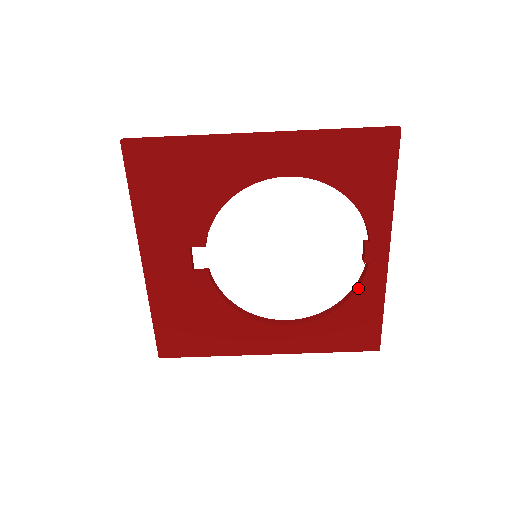
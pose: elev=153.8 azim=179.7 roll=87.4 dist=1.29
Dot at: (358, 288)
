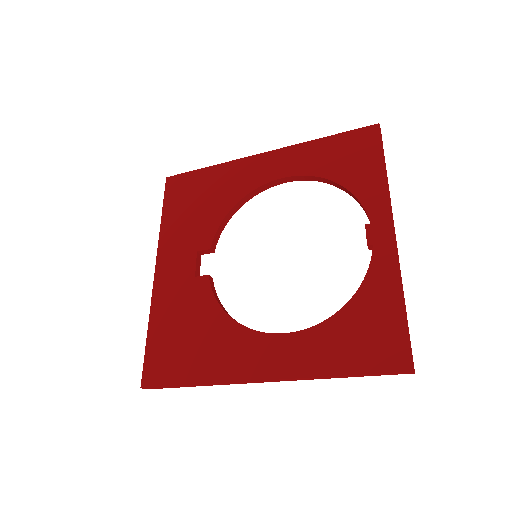
Dot at: (365, 276)
